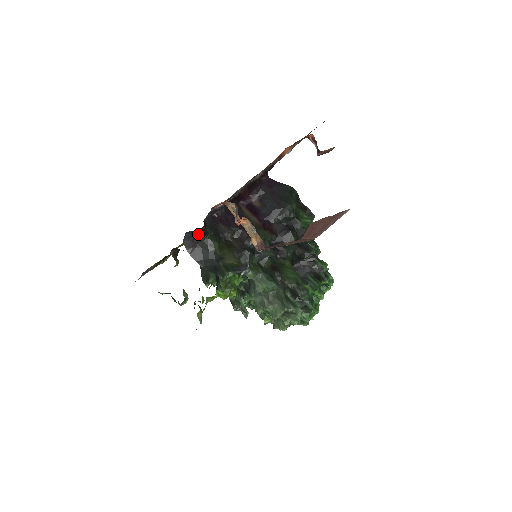
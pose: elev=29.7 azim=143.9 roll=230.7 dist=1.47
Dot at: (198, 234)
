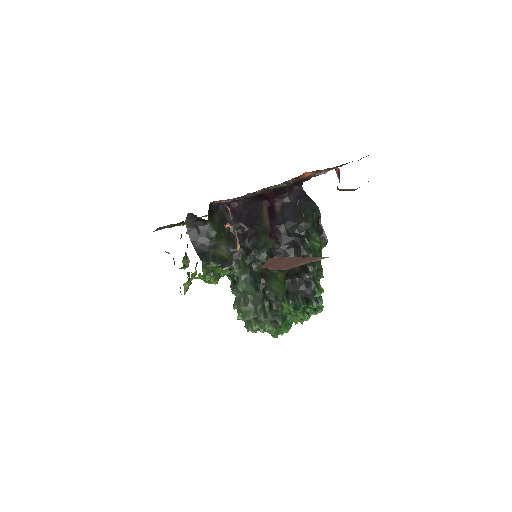
Dot at: (200, 218)
